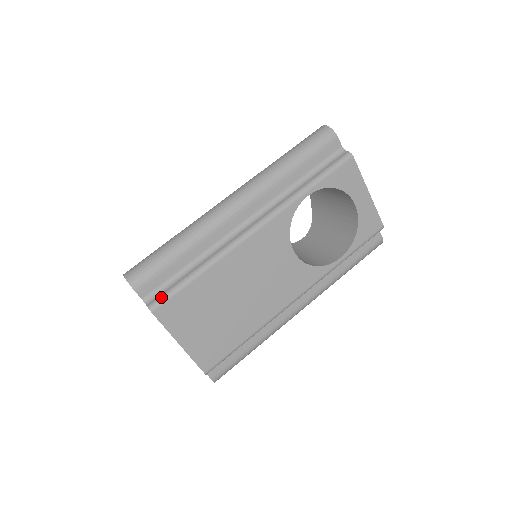
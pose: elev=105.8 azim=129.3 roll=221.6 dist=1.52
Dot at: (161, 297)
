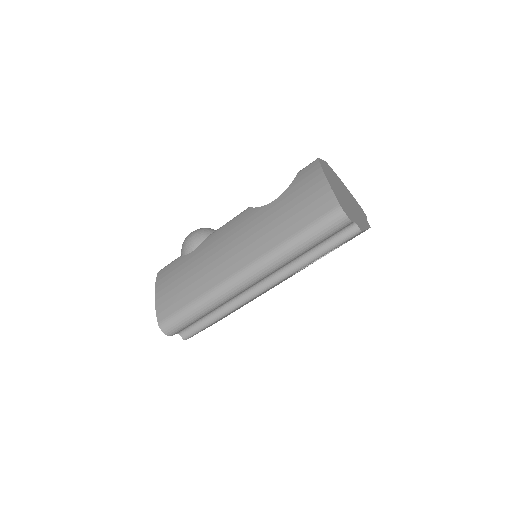
Dot at: (192, 333)
